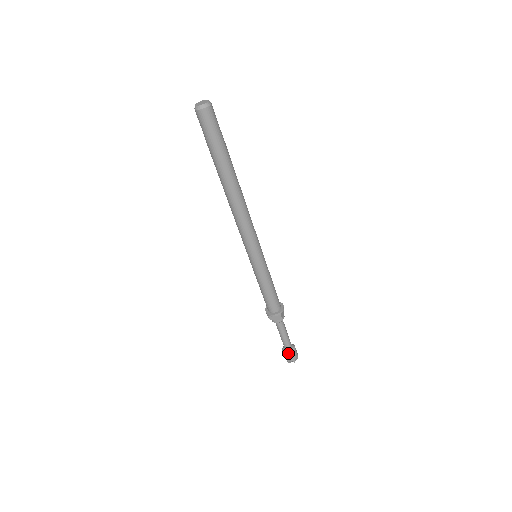
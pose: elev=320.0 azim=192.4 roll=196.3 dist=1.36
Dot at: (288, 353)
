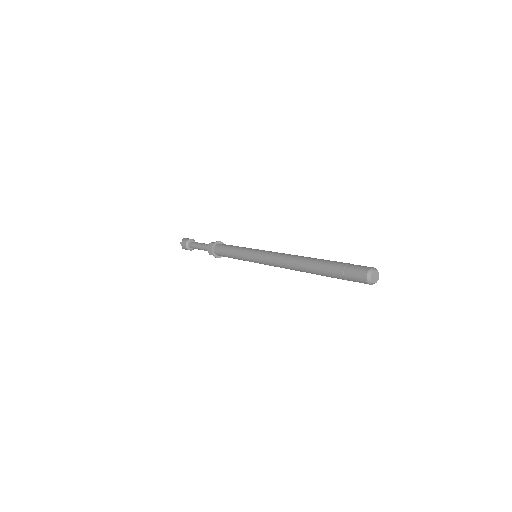
Dot at: (191, 250)
